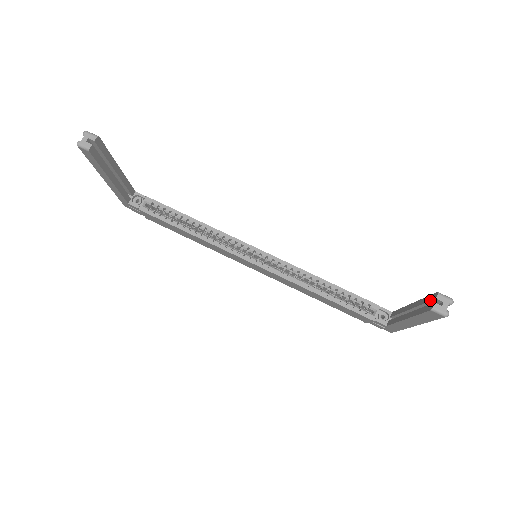
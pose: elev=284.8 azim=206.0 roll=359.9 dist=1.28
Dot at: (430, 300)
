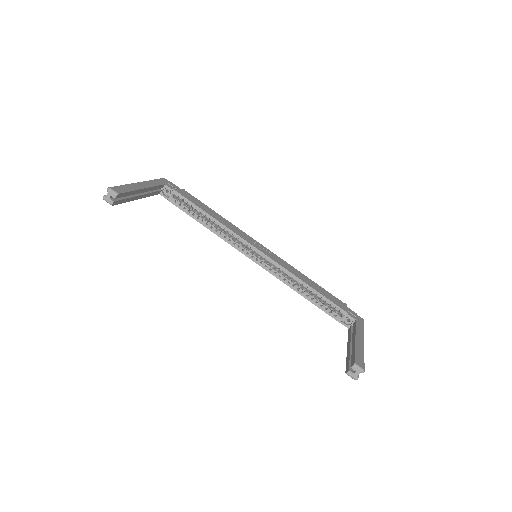
Dot at: (351, 362)
